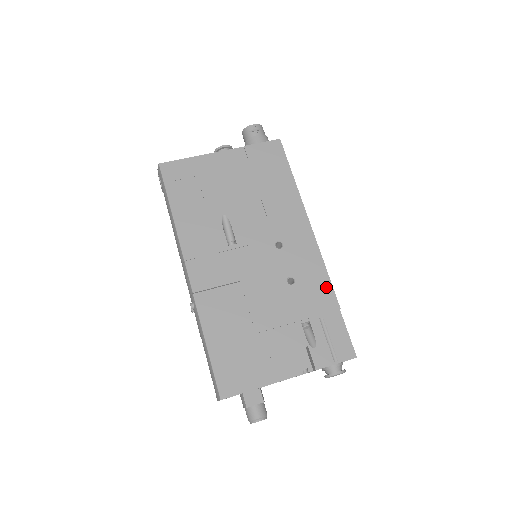
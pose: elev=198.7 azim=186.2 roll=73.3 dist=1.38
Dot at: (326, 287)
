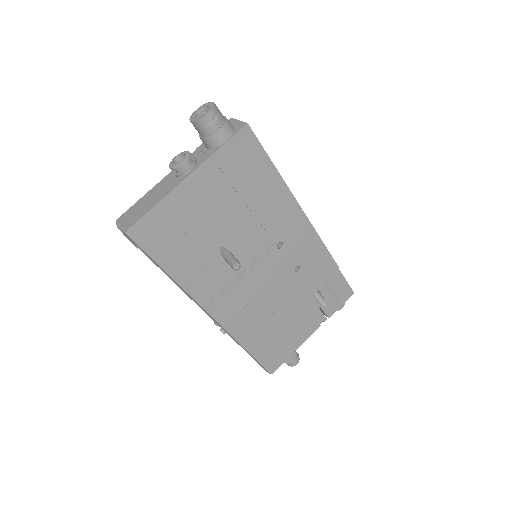
Dot at: (326, 258)
